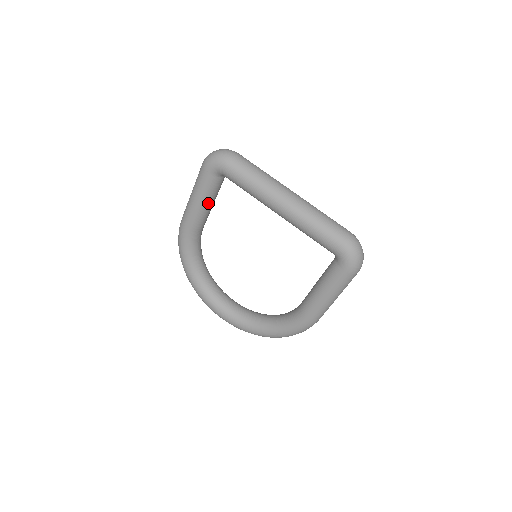
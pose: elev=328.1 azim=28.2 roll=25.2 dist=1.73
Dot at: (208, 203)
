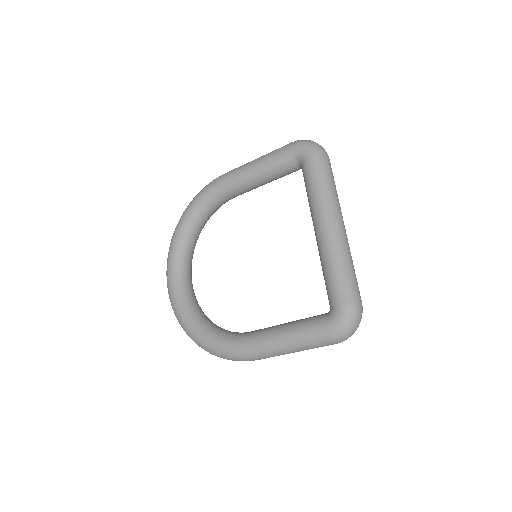
Dot at: (264, 177)
